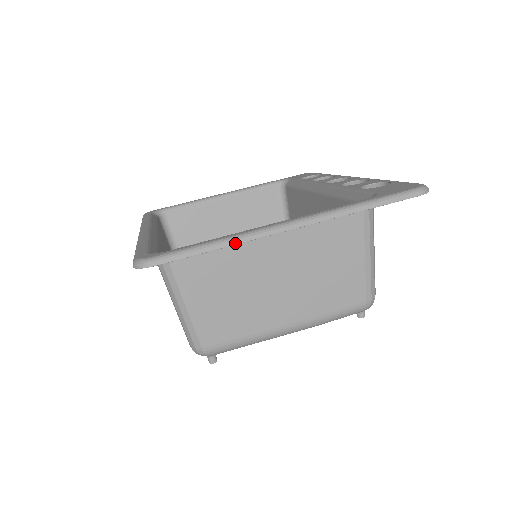
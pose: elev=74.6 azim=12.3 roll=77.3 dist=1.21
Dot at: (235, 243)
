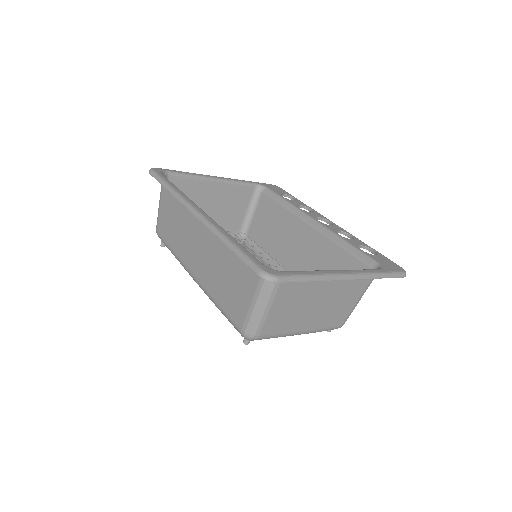
Dot at: (322, 280)
